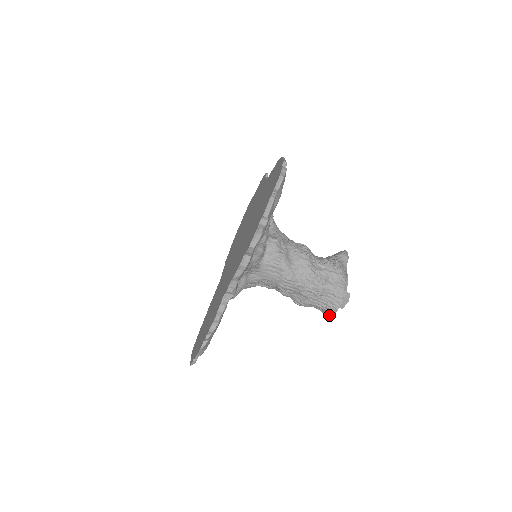
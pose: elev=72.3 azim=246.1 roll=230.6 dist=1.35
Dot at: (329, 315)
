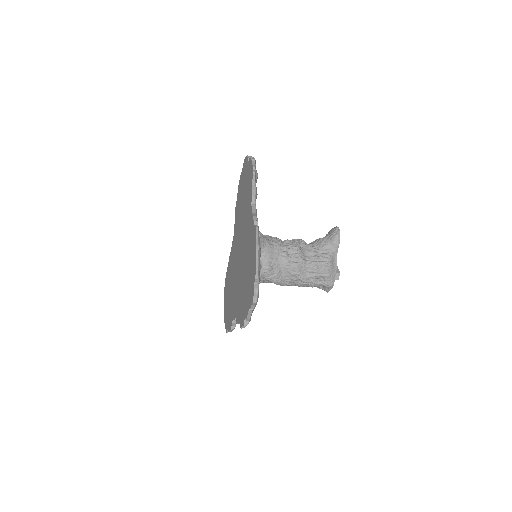
Dot at: occluded
